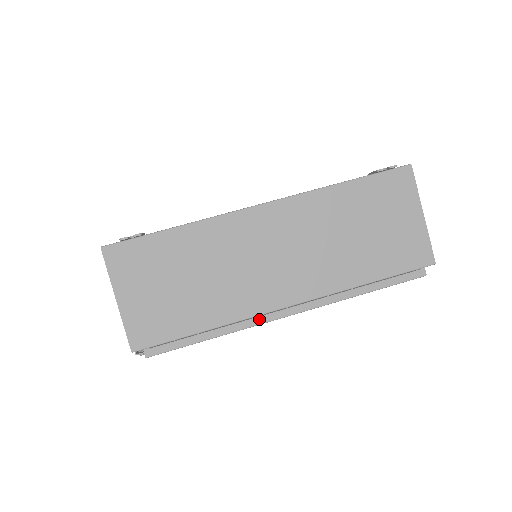
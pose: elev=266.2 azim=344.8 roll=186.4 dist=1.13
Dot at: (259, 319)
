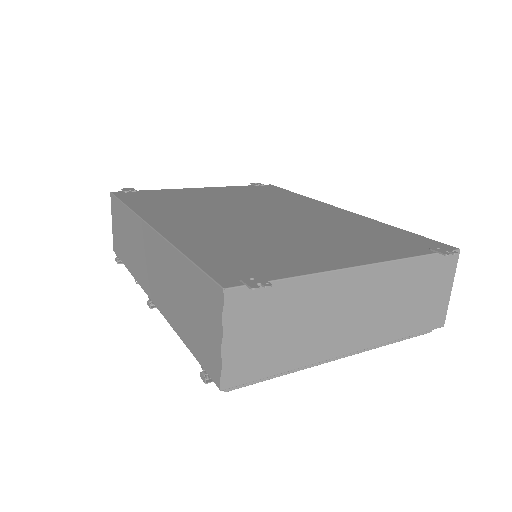
Dot at: occluded
